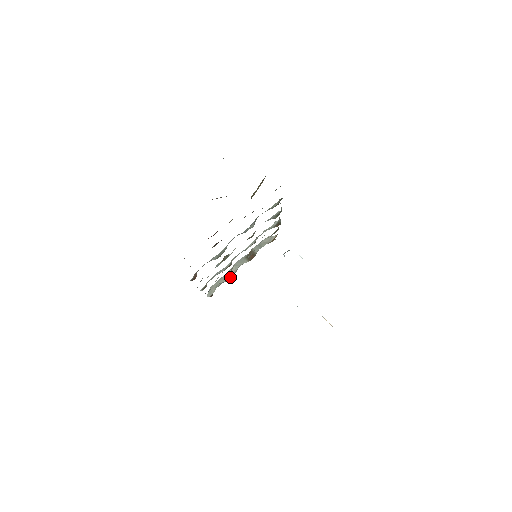
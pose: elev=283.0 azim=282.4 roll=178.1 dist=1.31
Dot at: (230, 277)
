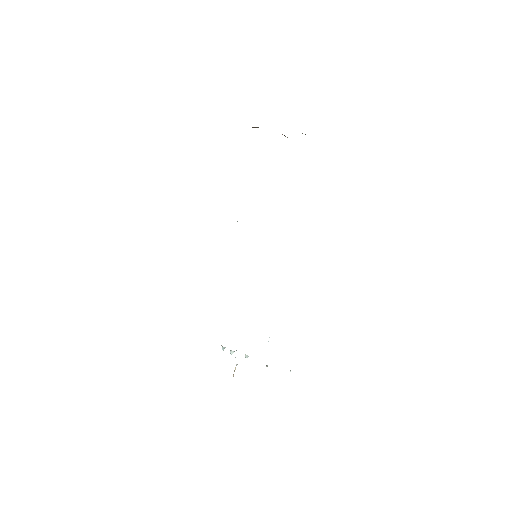
Dot at: occluded
